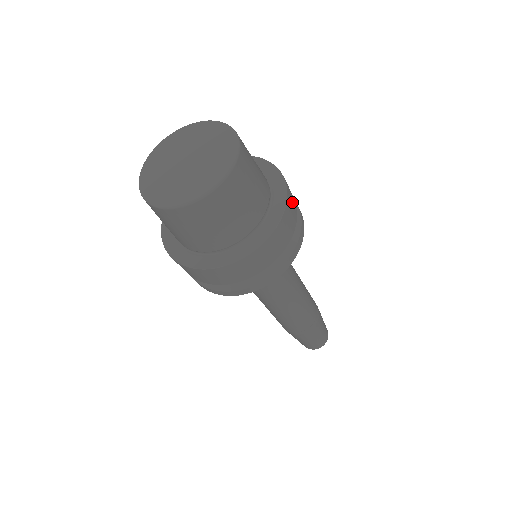
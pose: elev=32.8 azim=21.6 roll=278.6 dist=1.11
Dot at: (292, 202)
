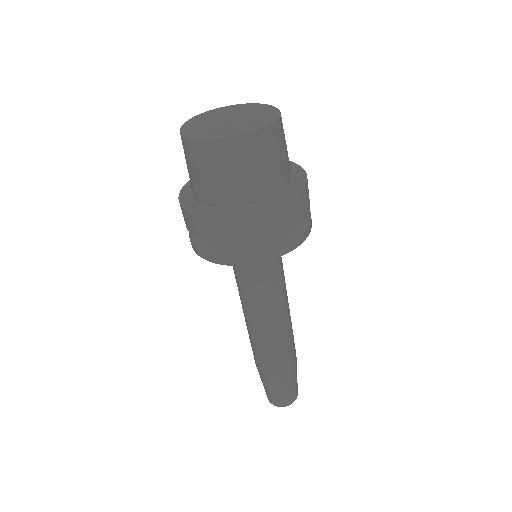
Dot at: occluded
